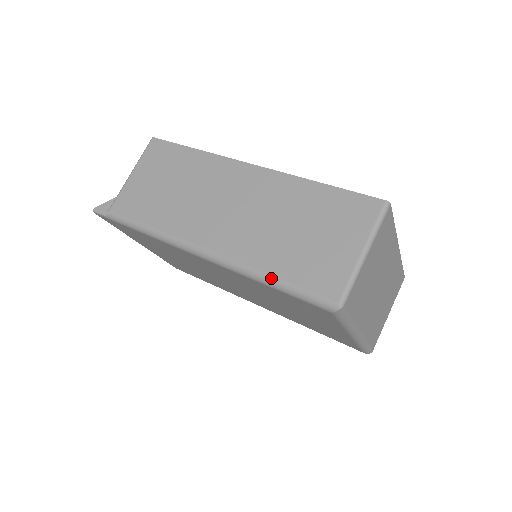
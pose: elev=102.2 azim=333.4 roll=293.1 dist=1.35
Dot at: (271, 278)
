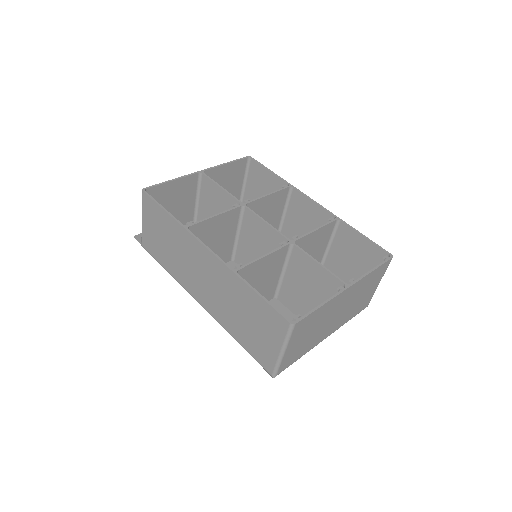
Dot at: occluded
